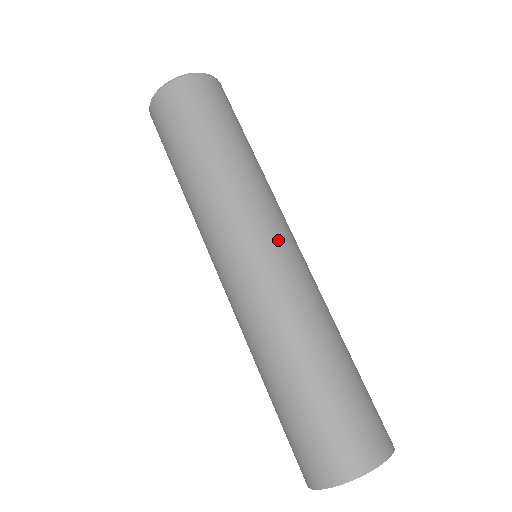
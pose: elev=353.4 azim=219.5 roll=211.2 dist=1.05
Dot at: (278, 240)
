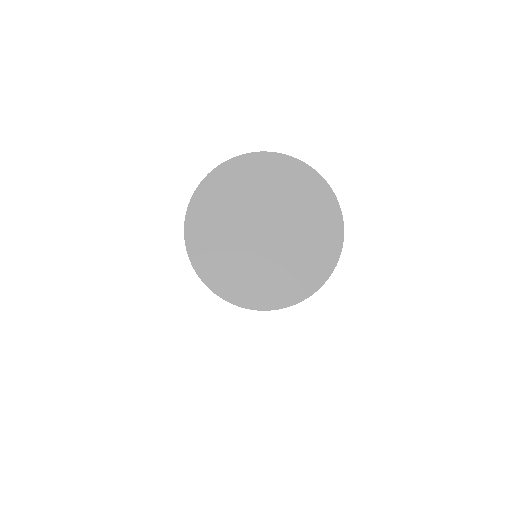
Dot at: occluded
